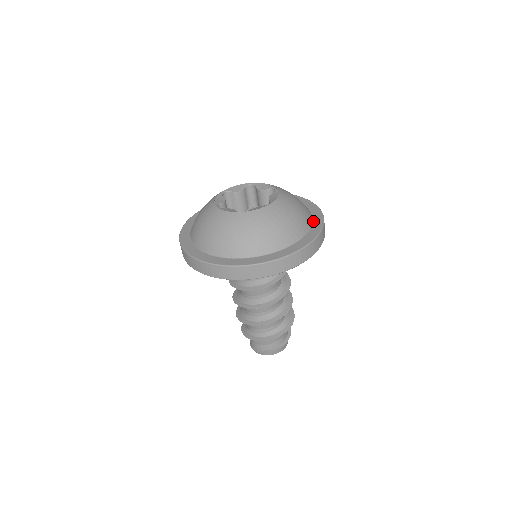
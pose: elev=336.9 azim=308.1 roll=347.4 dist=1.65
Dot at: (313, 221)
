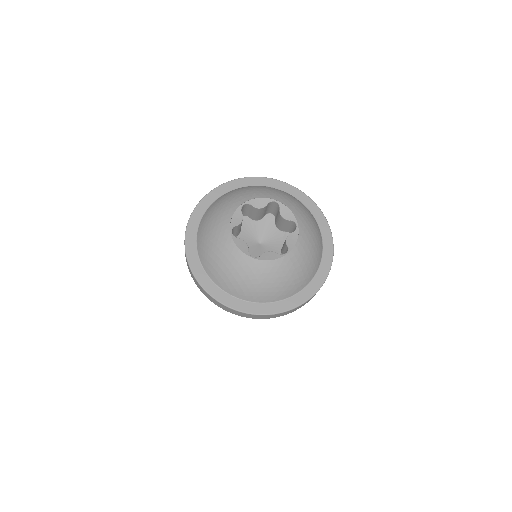
Dot at: (320, 266)
